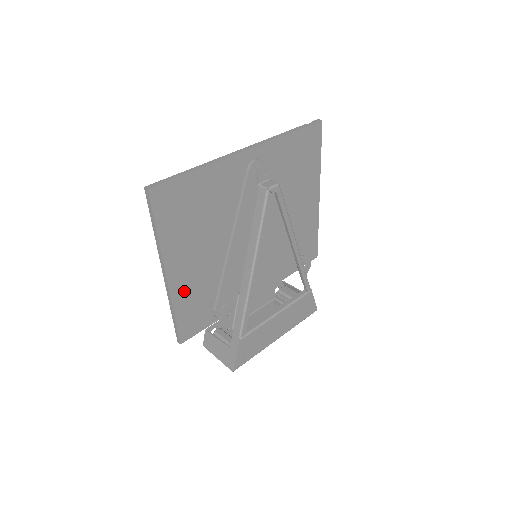
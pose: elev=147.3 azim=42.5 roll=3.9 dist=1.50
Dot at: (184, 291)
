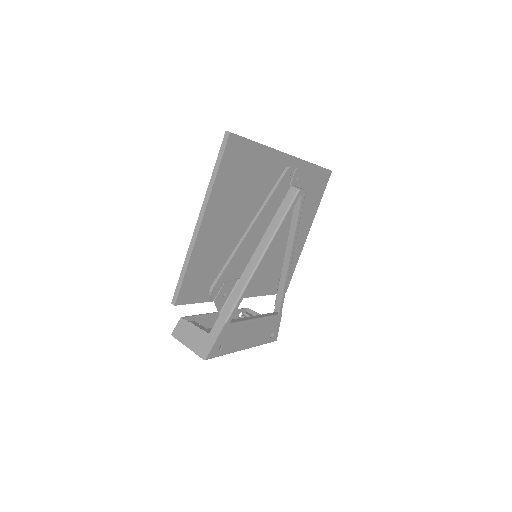
Dot at: (203, 249)
